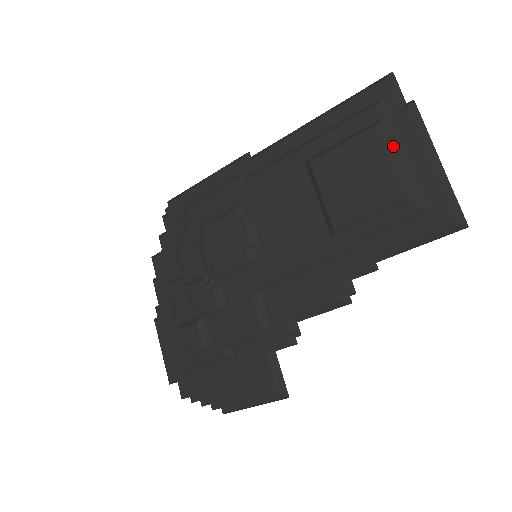
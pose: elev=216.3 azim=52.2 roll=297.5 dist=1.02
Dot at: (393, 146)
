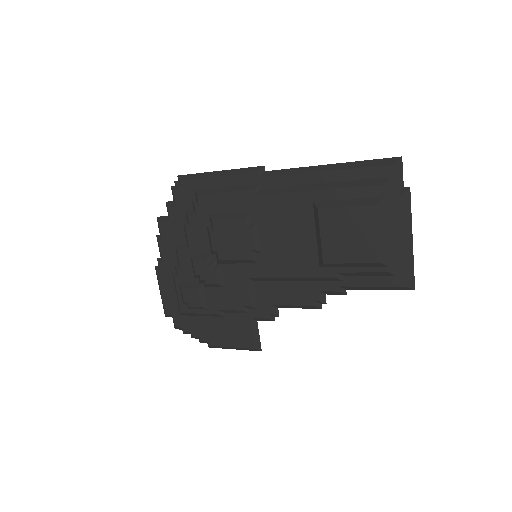
Dot at: (384, 222)
